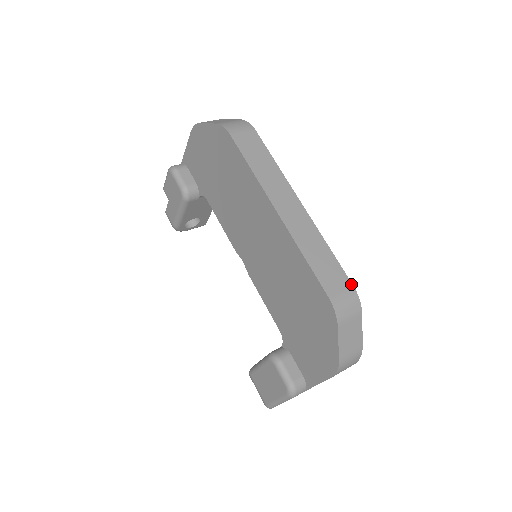
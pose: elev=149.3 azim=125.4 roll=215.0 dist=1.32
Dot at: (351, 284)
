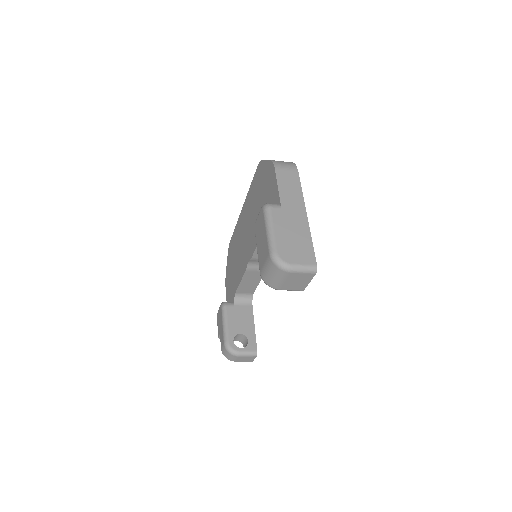
Dot at: occluded
